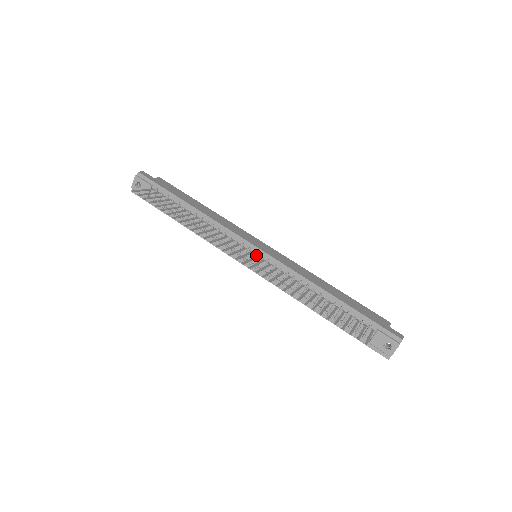
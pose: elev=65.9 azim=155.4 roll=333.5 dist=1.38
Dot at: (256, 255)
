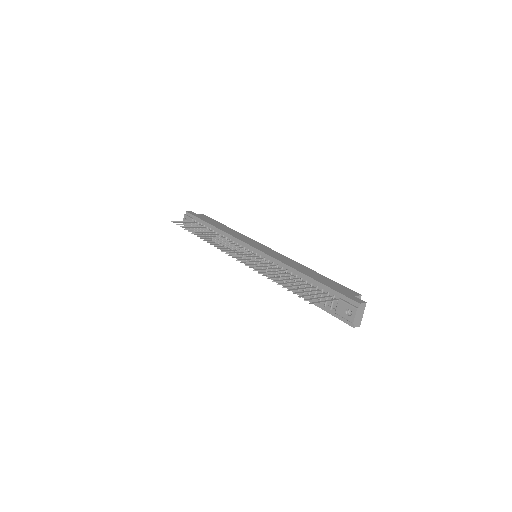
Dot at: (252, 253)
